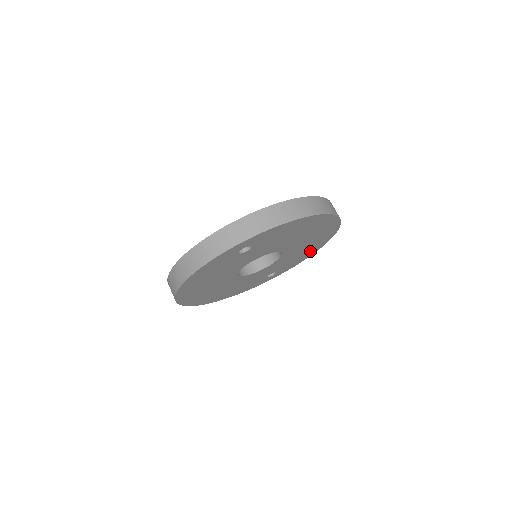
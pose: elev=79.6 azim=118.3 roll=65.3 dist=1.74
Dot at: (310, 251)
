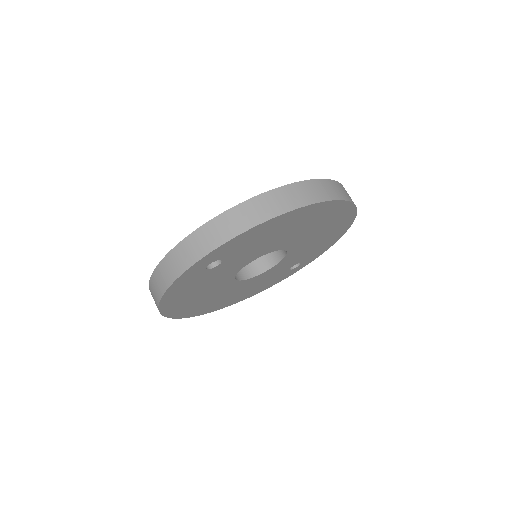
Dot at: (334, 235)
